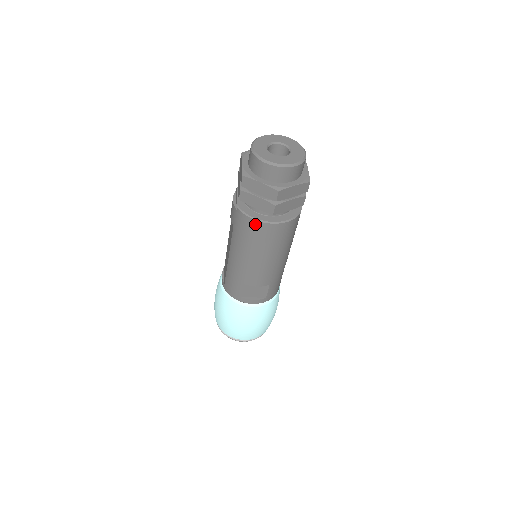
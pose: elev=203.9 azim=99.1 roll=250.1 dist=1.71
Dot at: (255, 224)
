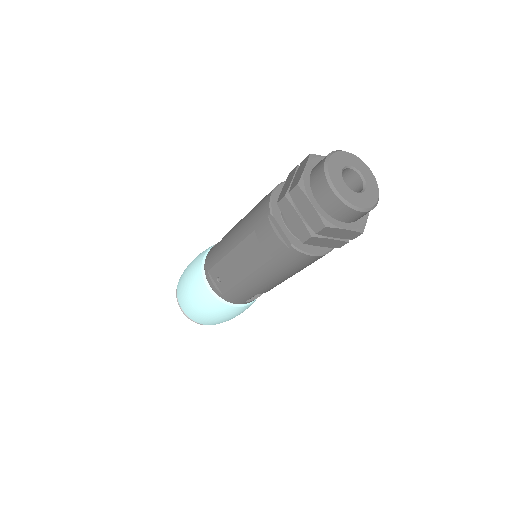
Dot at: (313, 258)
